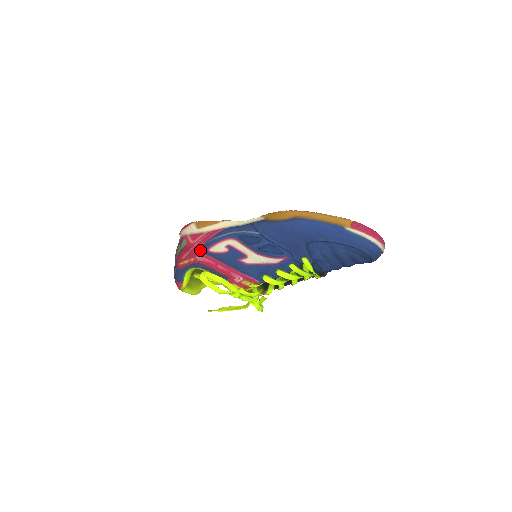
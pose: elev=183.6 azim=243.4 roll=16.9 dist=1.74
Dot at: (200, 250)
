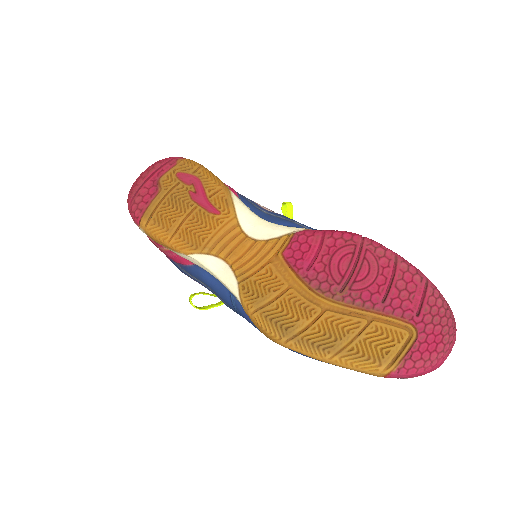
Dot at: occluded
